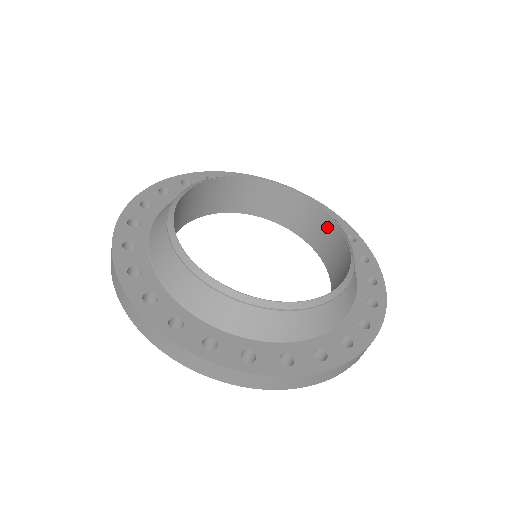
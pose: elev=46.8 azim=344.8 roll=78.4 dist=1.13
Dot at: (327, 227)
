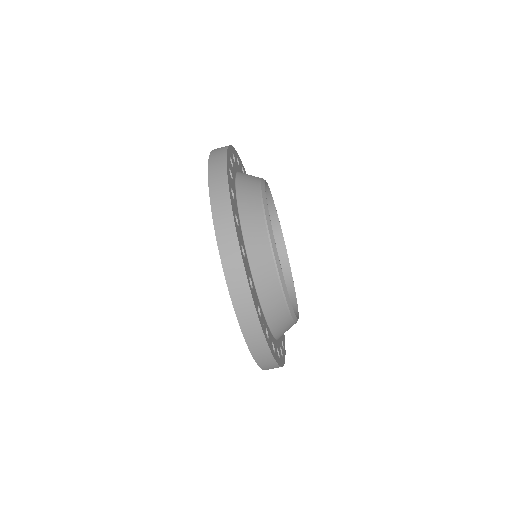
Dot at: occluded
